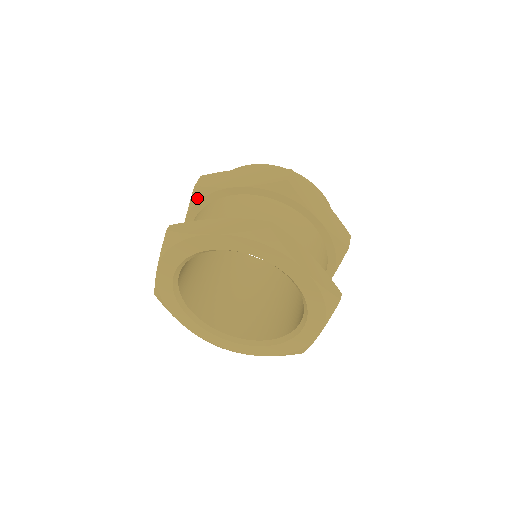
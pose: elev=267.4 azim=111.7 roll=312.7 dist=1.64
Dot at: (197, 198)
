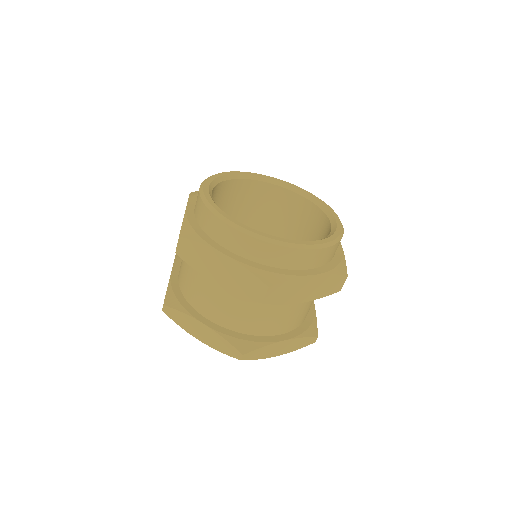
Dot at: occluded
